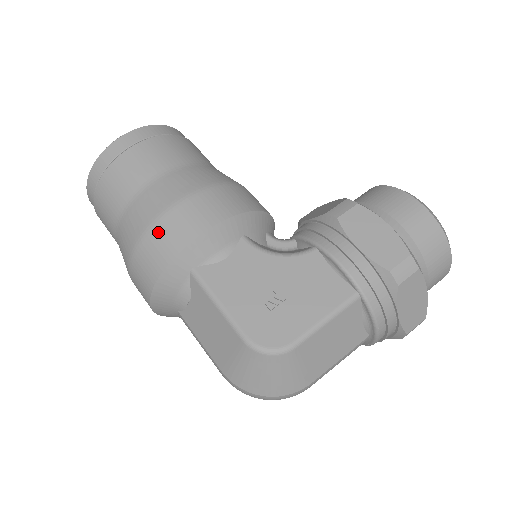
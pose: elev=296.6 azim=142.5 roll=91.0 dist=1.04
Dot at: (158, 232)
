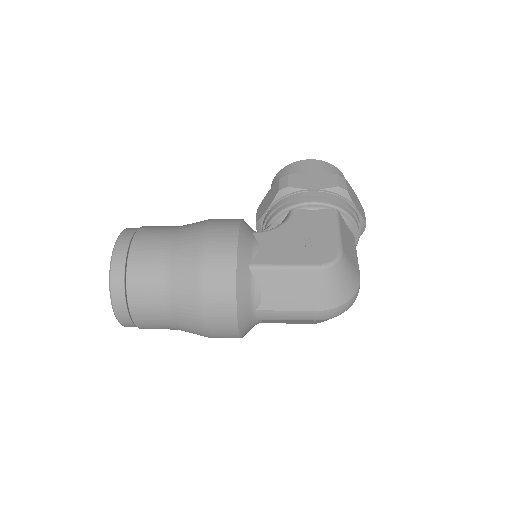
Dot at: (211, 262)
